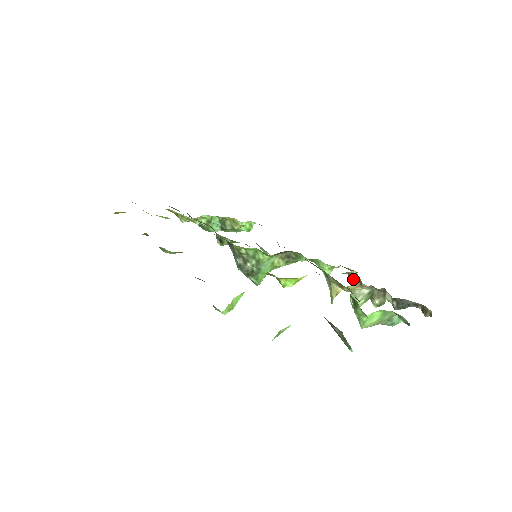
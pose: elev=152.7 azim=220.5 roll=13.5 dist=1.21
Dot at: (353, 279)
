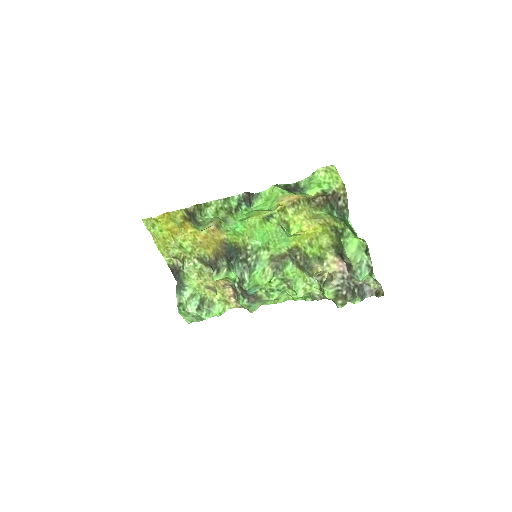
Dot at: (325, 281)
